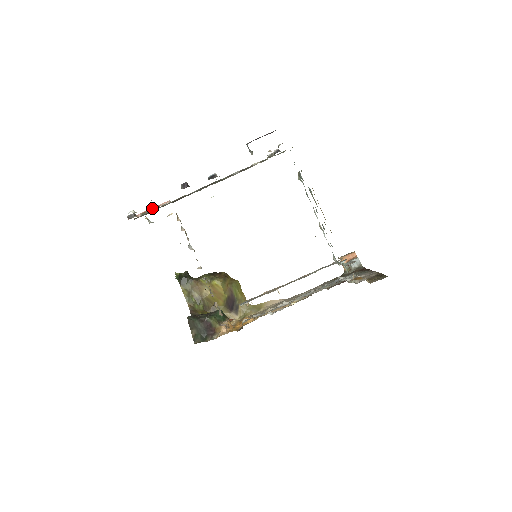
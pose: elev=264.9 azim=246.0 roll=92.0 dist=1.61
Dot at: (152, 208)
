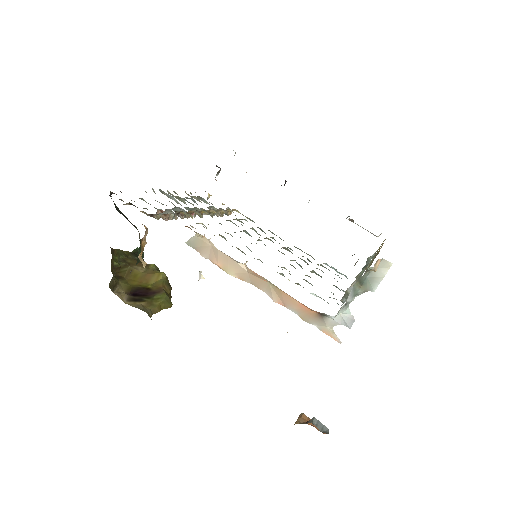
Dot at: occluded
